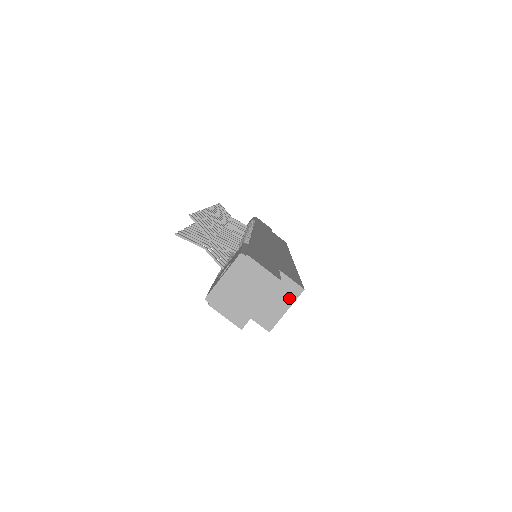
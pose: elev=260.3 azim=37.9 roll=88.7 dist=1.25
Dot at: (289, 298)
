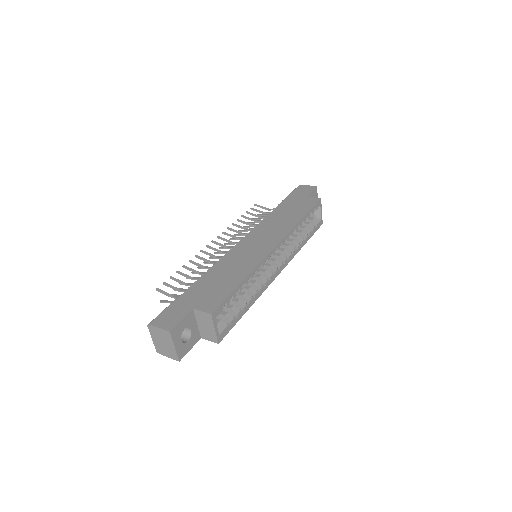
Dot at: (210, 322)
